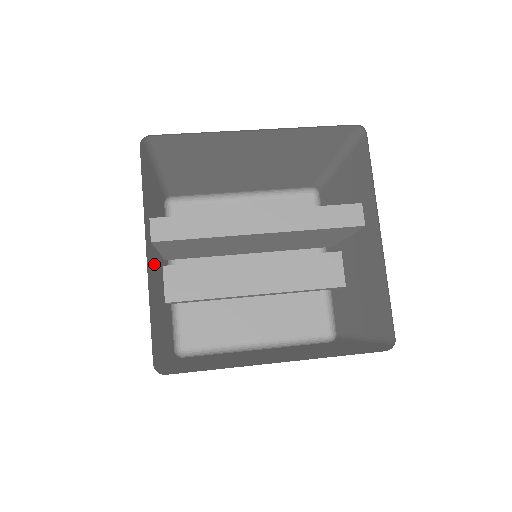
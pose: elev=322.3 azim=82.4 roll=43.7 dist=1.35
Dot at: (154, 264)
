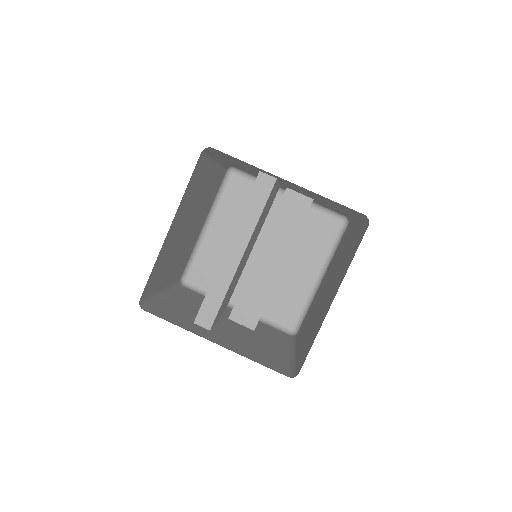
Dot at: (225, 334)
